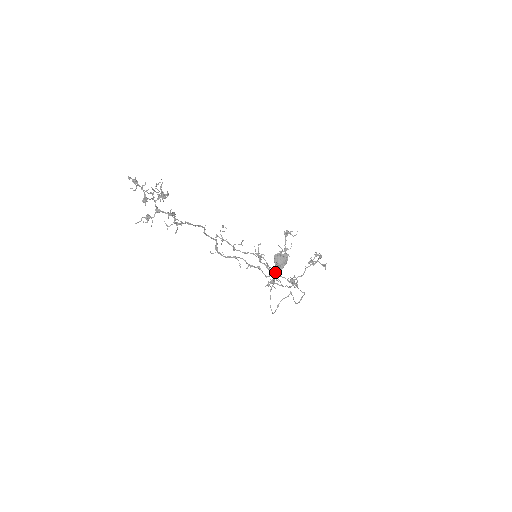
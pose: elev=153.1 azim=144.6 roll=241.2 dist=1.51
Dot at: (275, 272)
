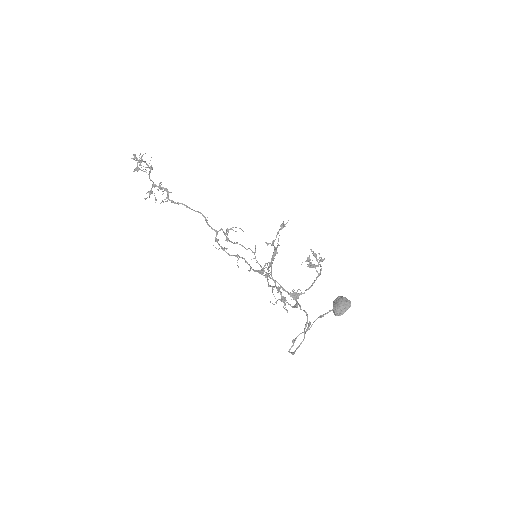
Dot at: (266, 272)
